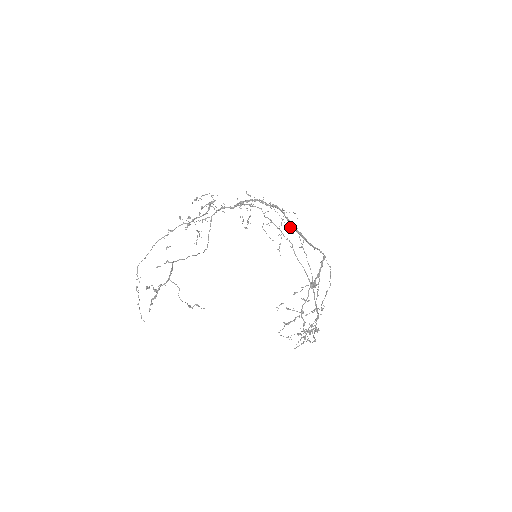
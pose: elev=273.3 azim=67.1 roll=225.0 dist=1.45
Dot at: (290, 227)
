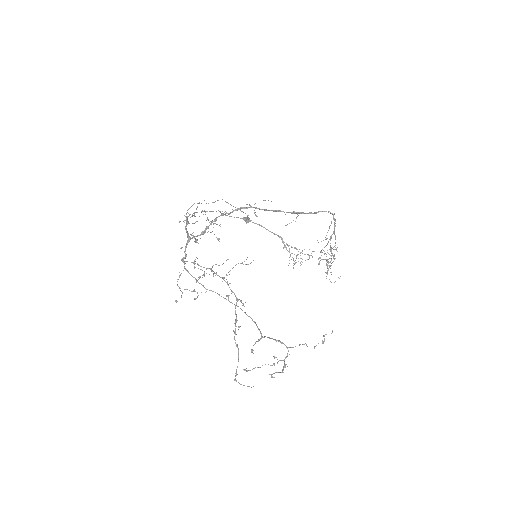
Dot at: (214, 202)
